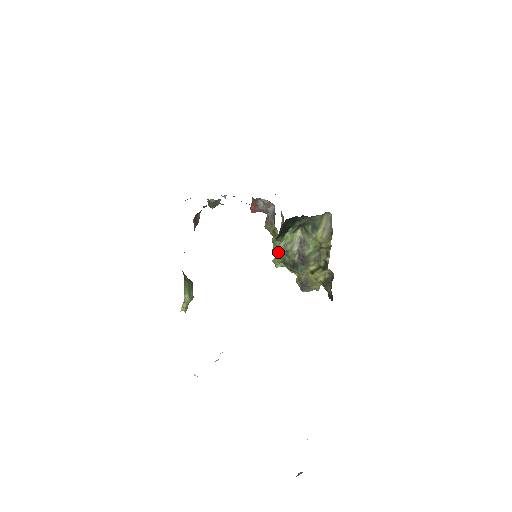
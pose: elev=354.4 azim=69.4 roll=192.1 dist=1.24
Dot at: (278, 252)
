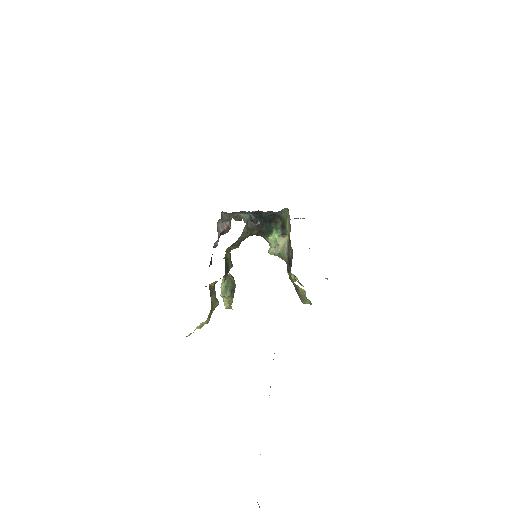
Dot at: (270, 253)
